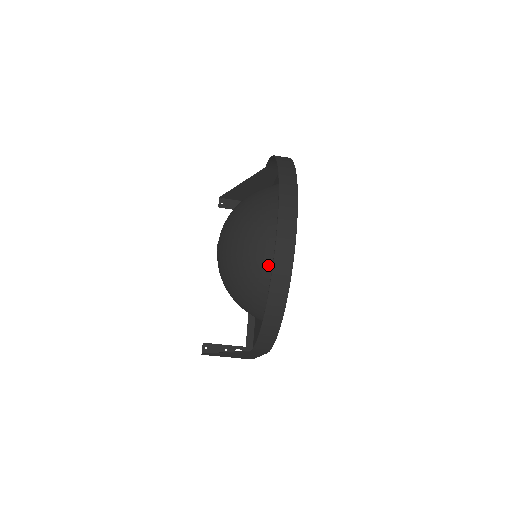
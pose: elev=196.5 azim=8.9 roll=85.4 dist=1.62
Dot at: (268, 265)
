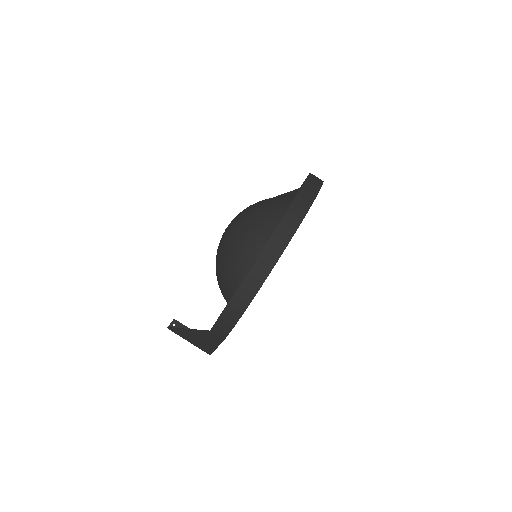
Dot at: occluded
